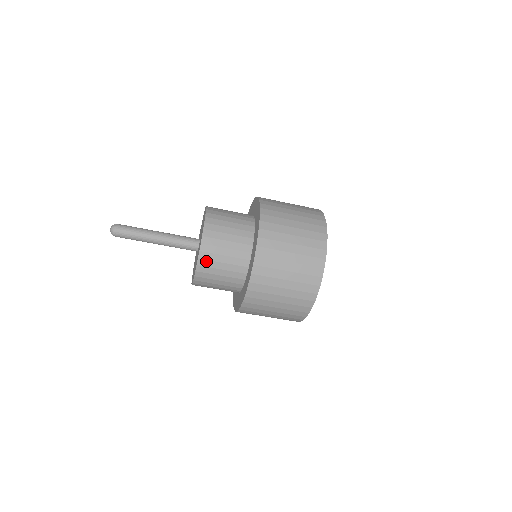
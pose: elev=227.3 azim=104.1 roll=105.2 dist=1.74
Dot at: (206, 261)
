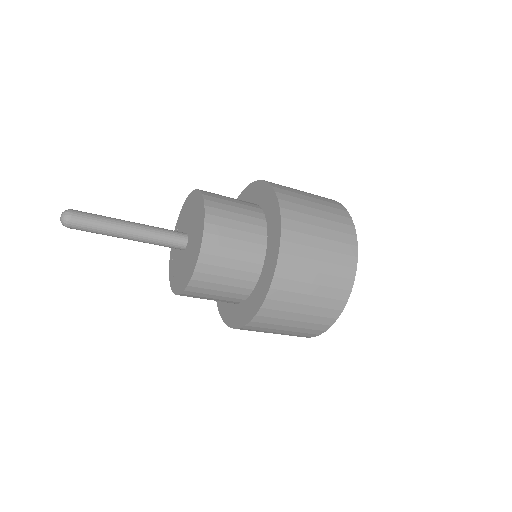
Dot at: (188, 296)
